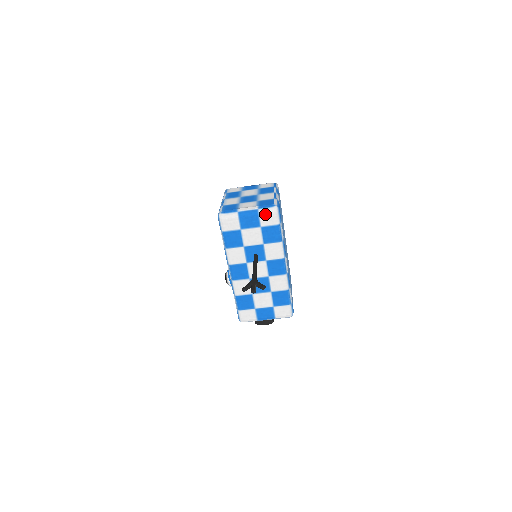
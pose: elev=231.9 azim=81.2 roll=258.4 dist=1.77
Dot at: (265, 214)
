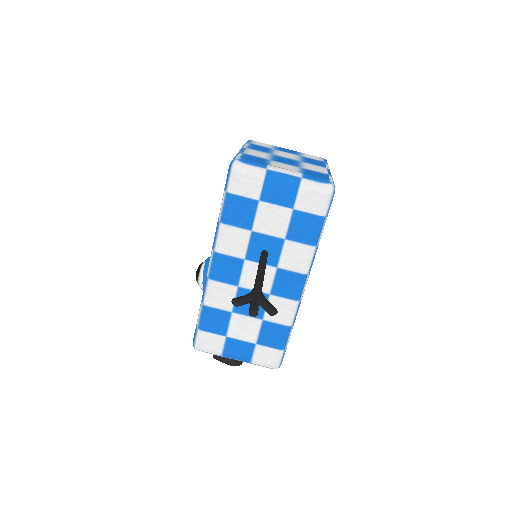
Dot at: (310, 190)
